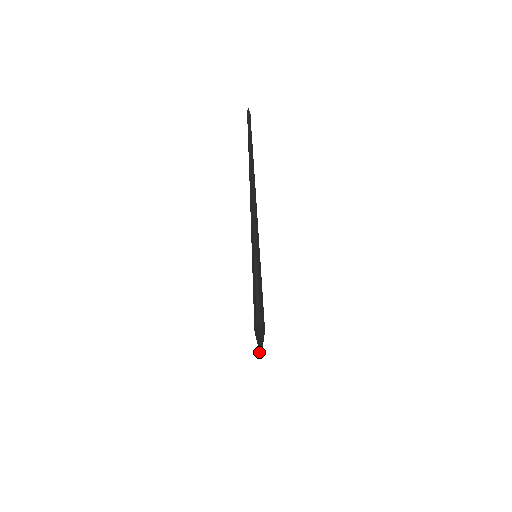
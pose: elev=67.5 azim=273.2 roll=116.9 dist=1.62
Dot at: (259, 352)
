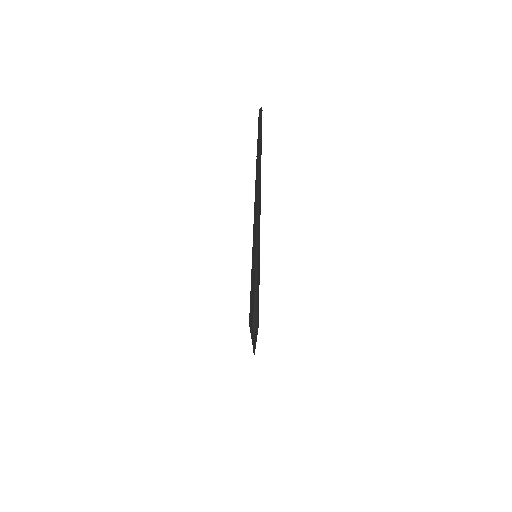
Dot at: (254, 351)
